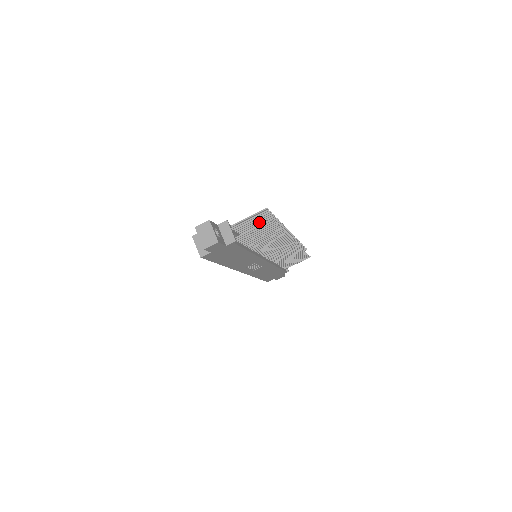
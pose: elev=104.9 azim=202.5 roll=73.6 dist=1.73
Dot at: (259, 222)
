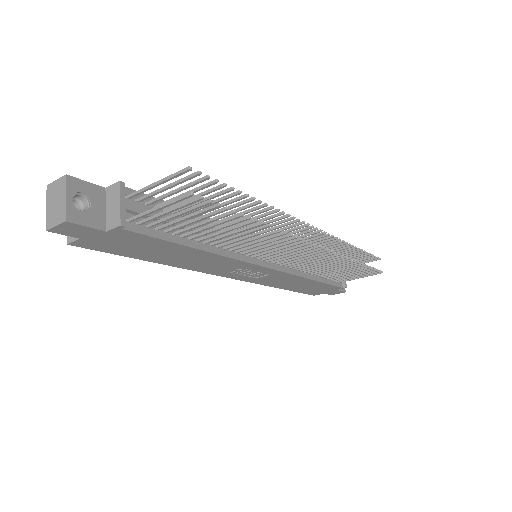
Dot at: occluded
